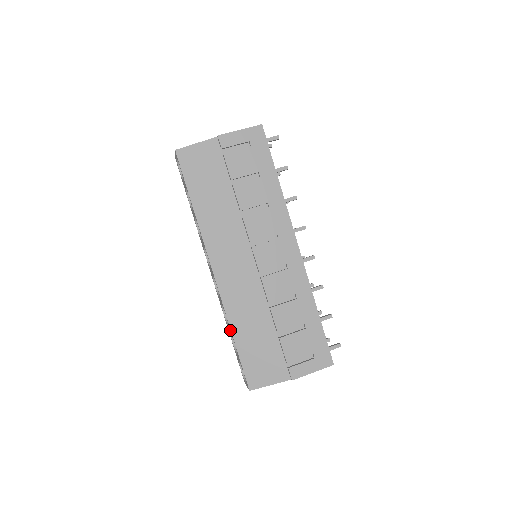
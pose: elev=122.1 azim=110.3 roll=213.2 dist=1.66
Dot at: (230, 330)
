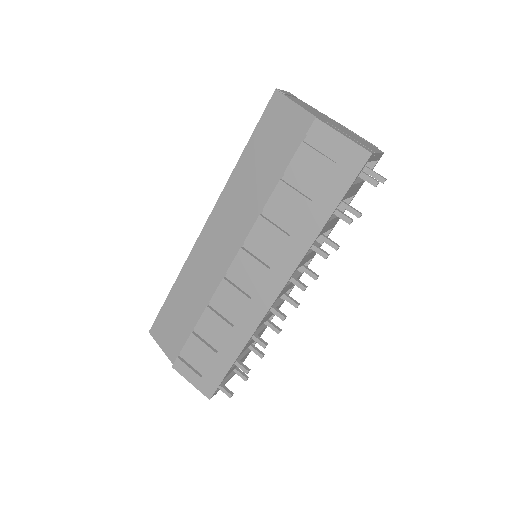
Dot at: occluded
